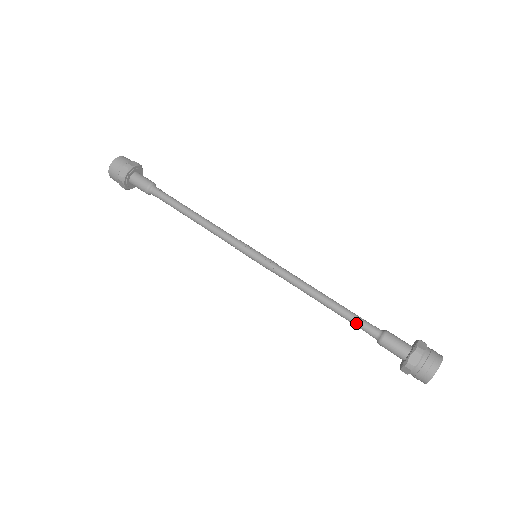
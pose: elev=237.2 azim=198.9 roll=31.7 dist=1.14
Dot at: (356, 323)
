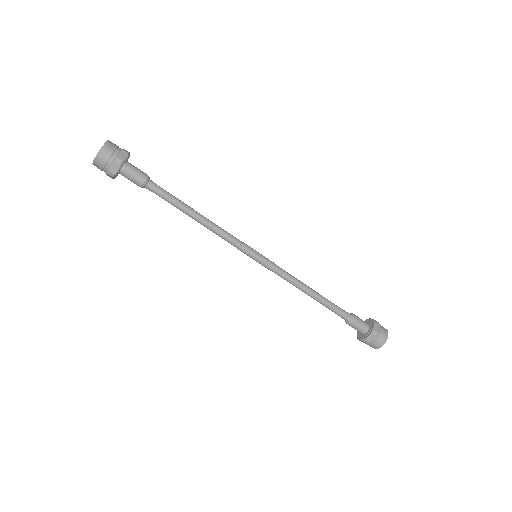
Dot at: (336, 308)
